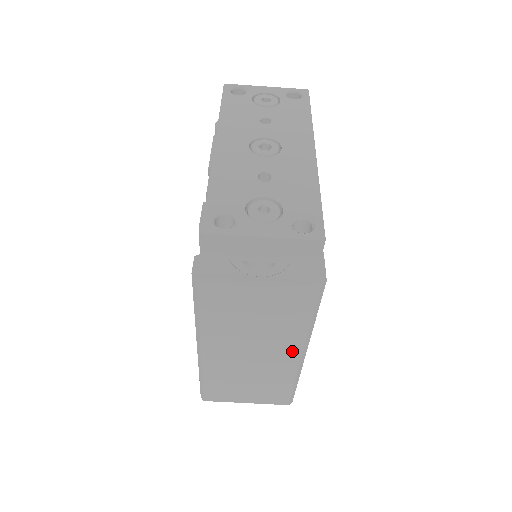
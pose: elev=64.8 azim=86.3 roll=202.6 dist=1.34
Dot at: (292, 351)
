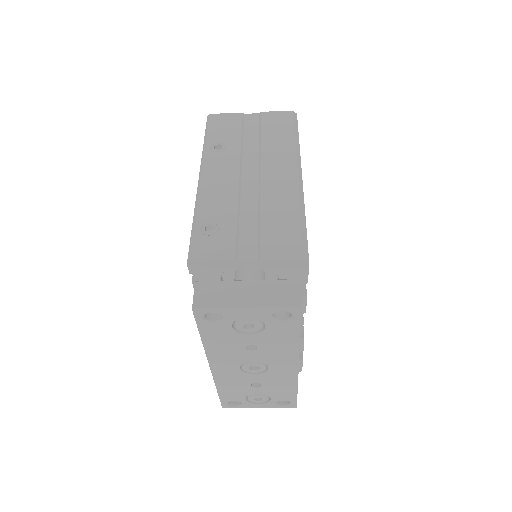
Dot at: occluded
